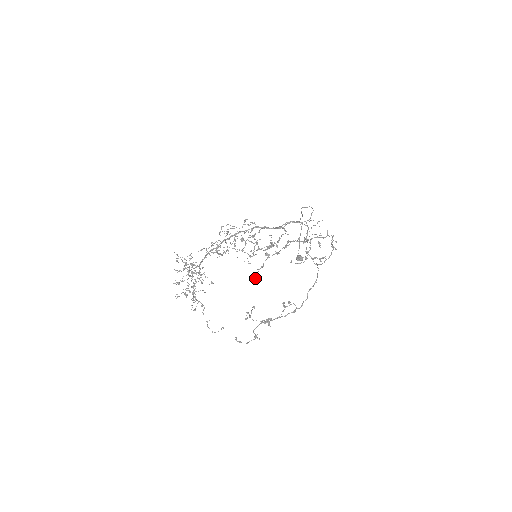
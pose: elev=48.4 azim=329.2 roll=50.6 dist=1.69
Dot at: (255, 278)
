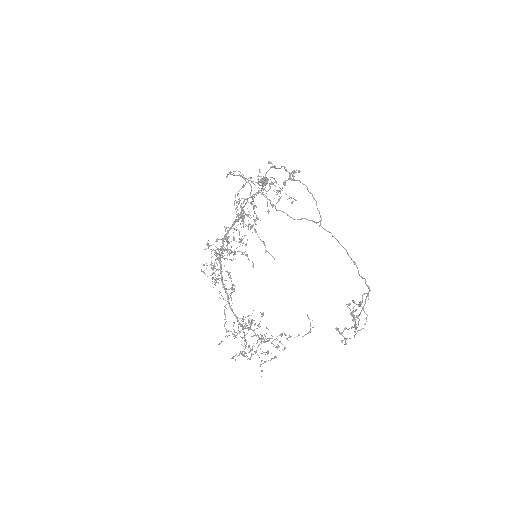
Dot at: occluded
